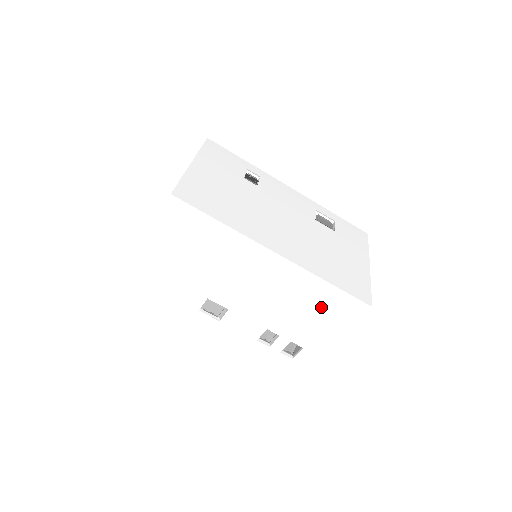
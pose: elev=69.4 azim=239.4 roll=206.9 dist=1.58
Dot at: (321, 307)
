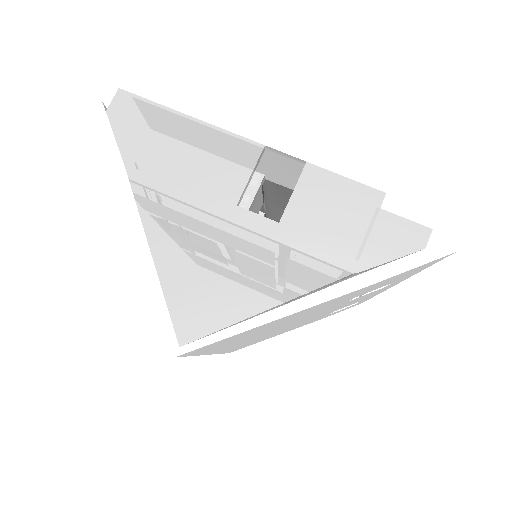
Dot at: occluded
